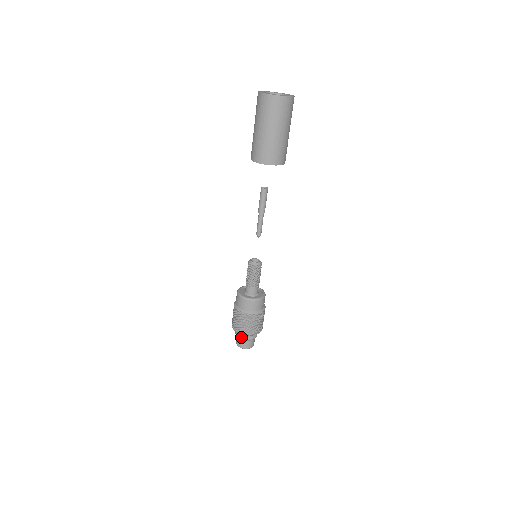
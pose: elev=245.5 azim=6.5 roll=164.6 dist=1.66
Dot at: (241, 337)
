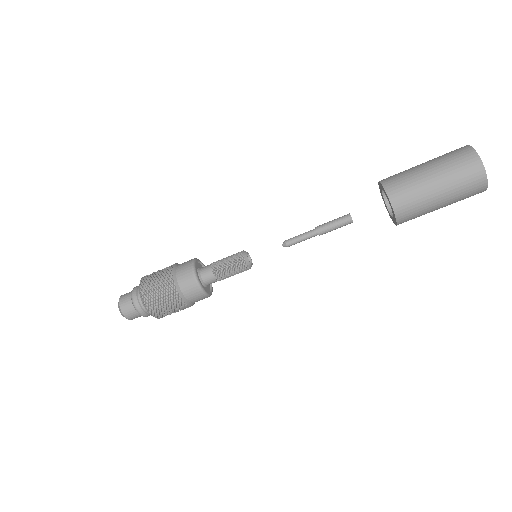
Dot at: (136, 300)
